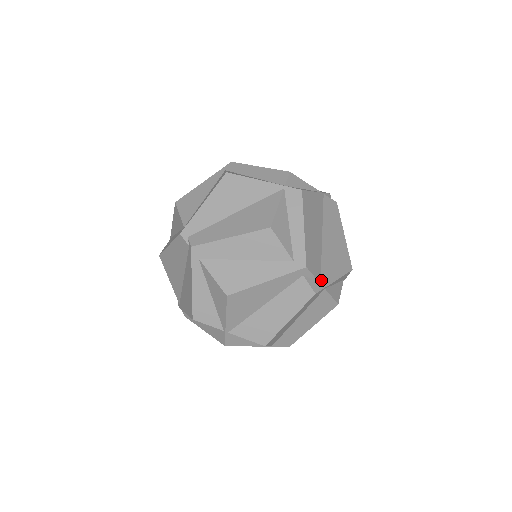
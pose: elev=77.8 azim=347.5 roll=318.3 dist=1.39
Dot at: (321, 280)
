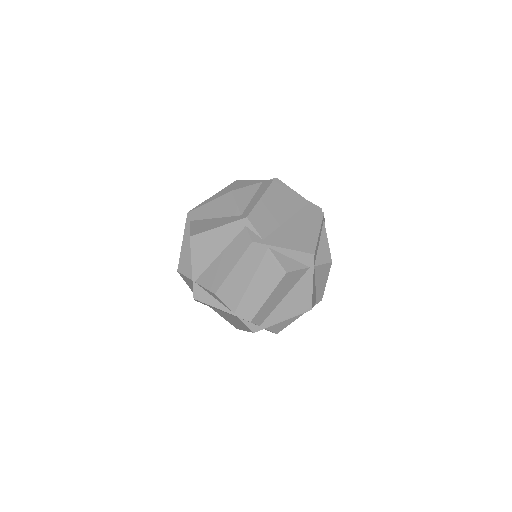
Dot at: (266, 239)
